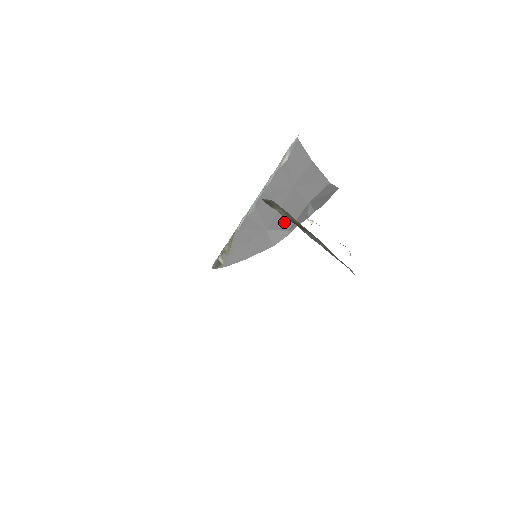
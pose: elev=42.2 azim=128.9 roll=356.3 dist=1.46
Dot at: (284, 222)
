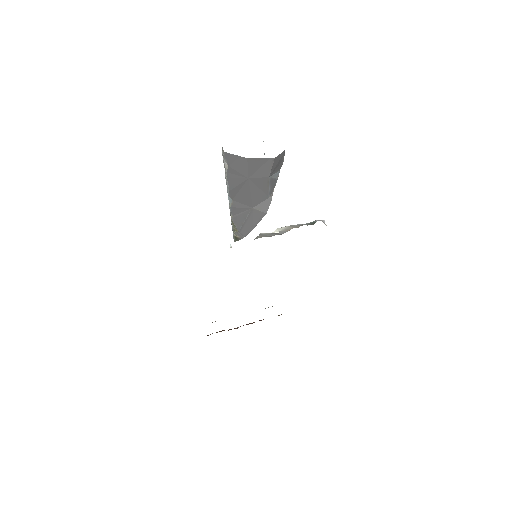
Dot at: (261, 196)
